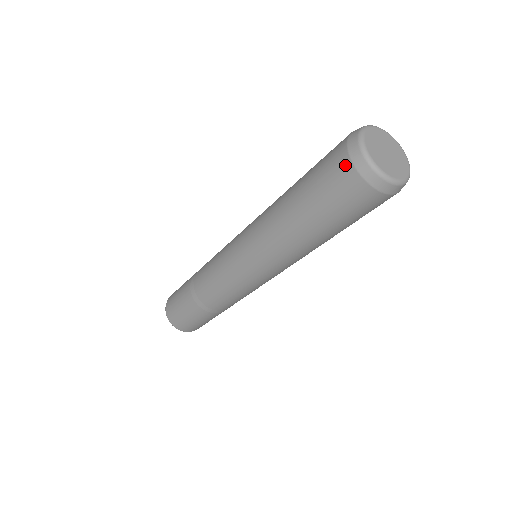
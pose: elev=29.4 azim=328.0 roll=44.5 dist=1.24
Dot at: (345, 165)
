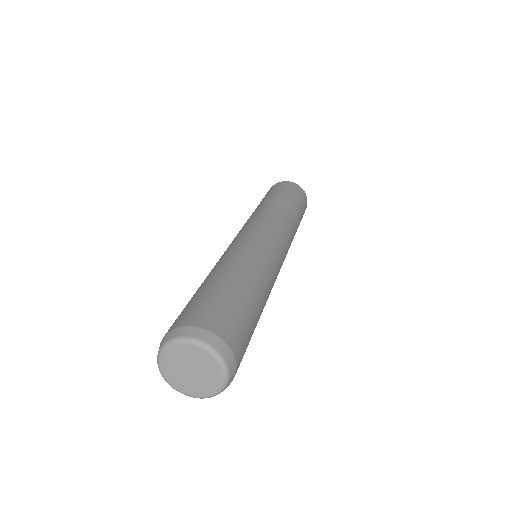
Dot at: occluded
